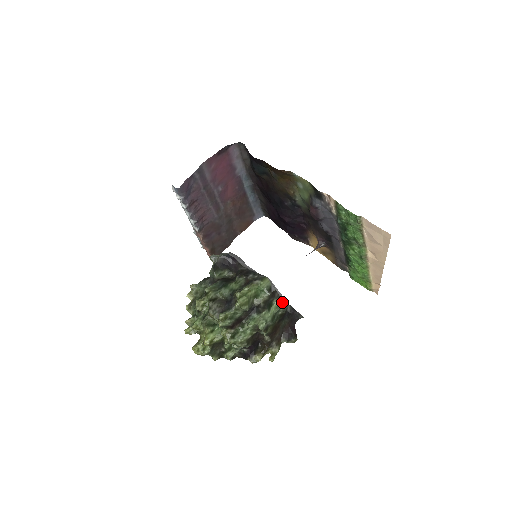
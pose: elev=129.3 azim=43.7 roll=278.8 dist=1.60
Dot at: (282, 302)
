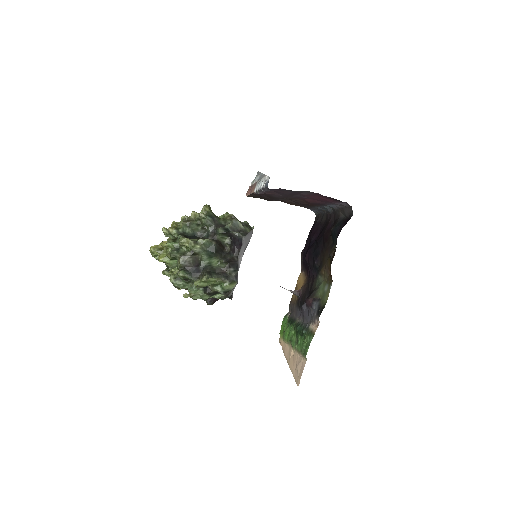
Dot at: (226, 297)
